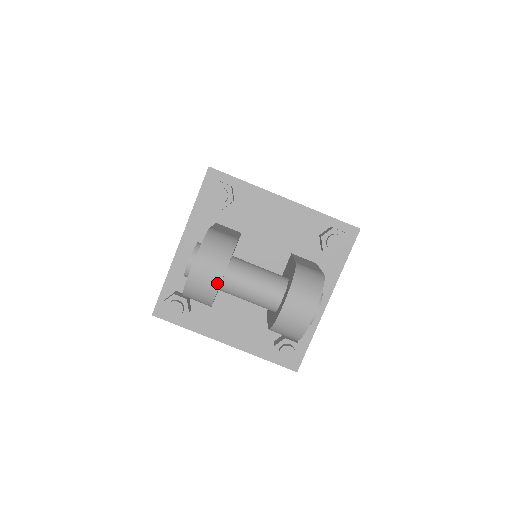
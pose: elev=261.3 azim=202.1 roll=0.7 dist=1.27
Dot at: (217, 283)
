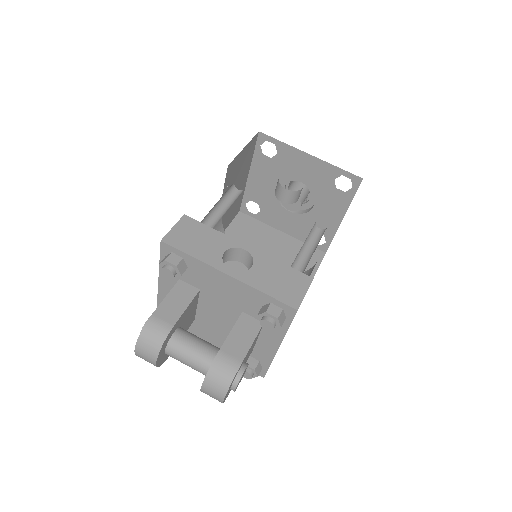
Dot at: (154, 364)
